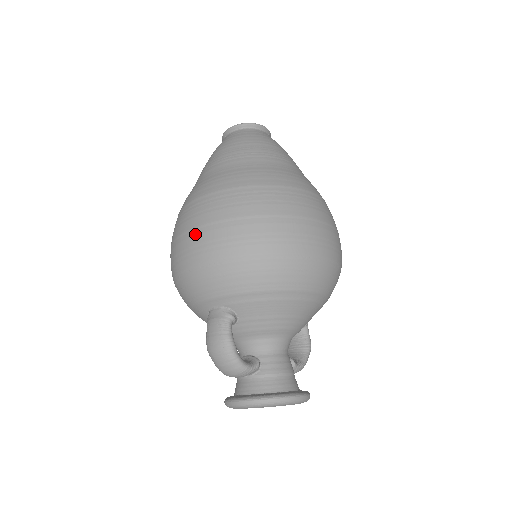
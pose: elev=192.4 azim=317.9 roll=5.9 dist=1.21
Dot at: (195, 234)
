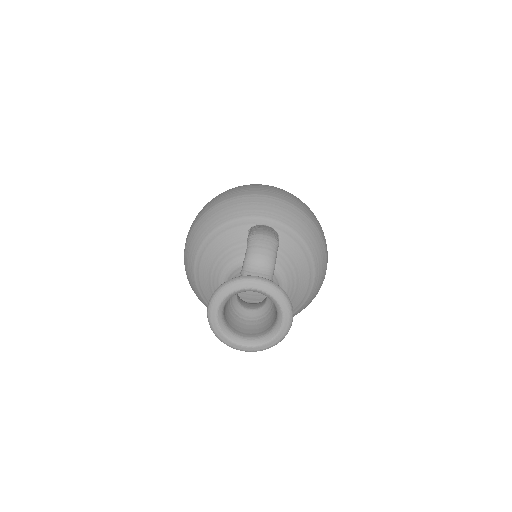
Dot at: (276, 188)
